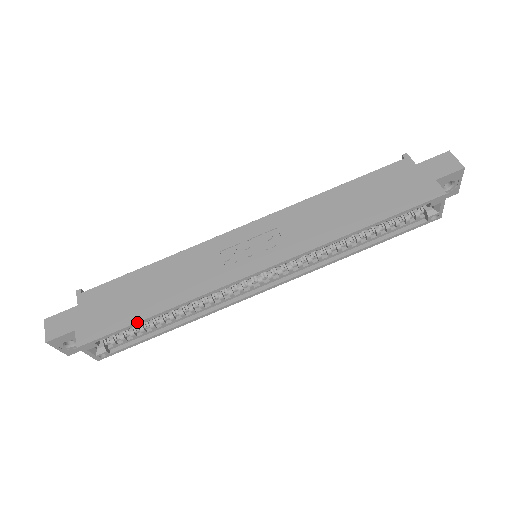
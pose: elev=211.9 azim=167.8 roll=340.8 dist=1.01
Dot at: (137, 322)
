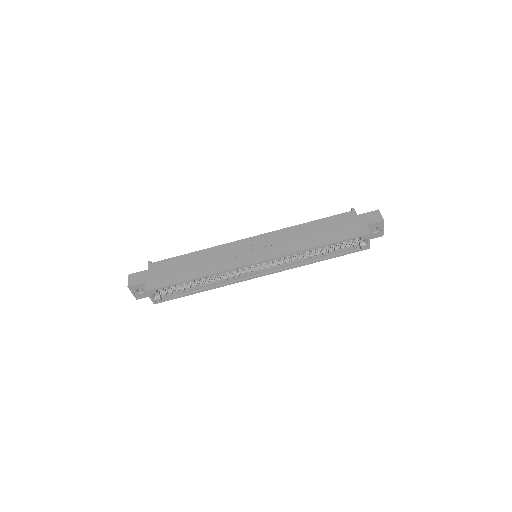
Dot at: (182, 282)
